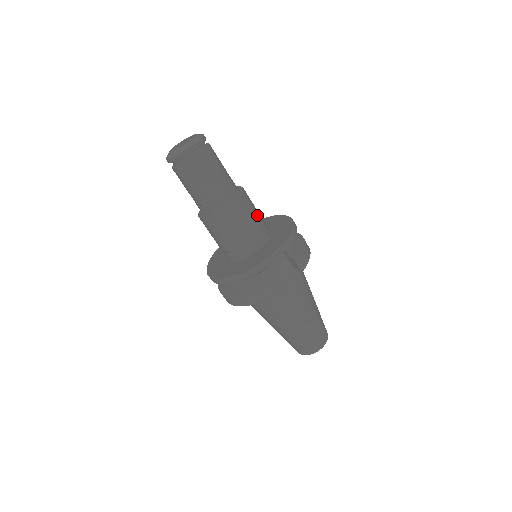
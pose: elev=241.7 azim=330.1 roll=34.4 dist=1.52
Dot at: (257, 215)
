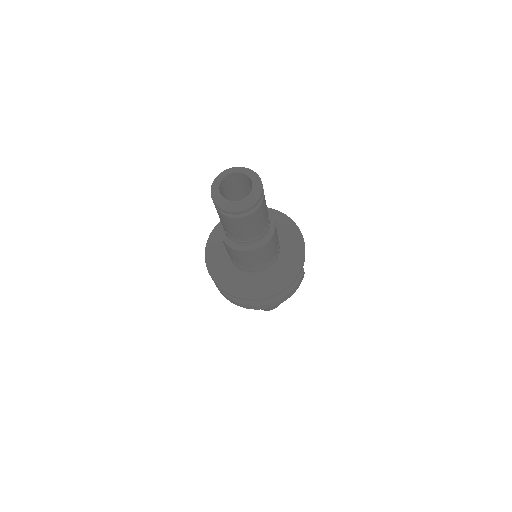
Dot at: occluded
